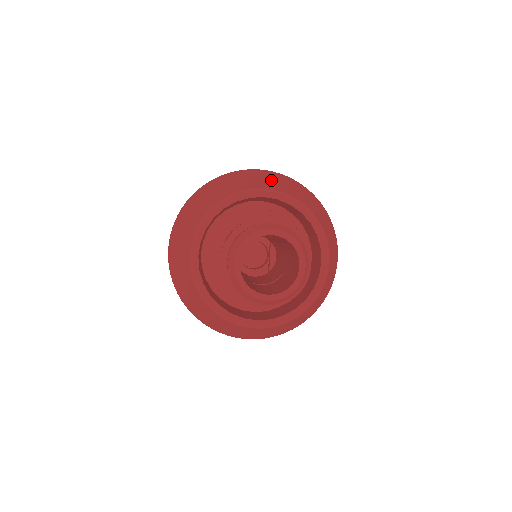
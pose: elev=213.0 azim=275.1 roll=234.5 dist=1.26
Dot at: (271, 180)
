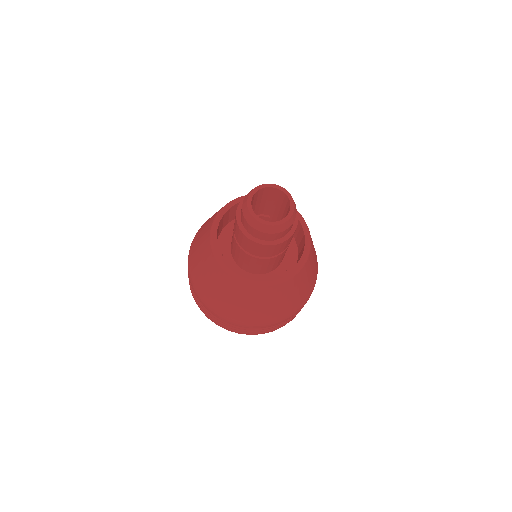
Dot at: occluded
